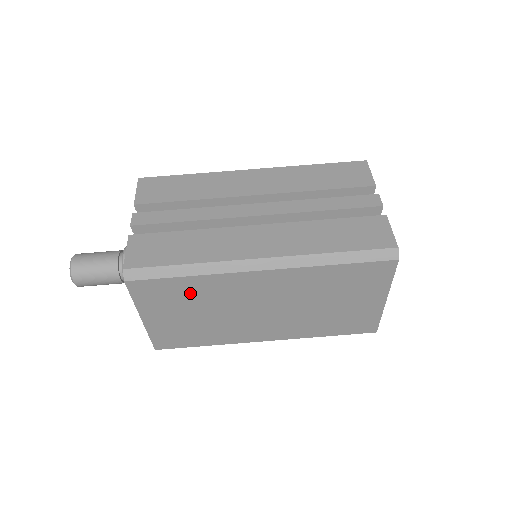
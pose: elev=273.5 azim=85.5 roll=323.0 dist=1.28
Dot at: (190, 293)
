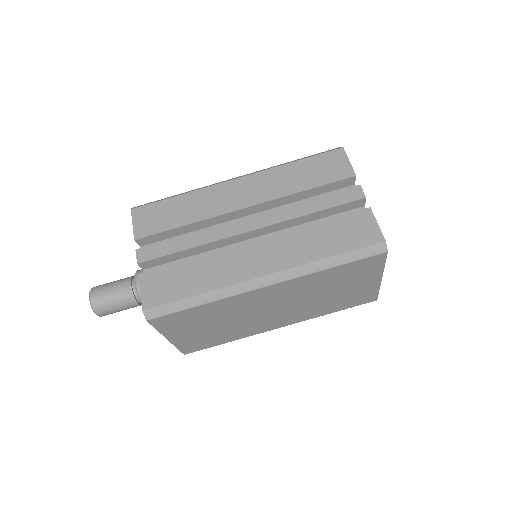
Dot at: (206, 314)
